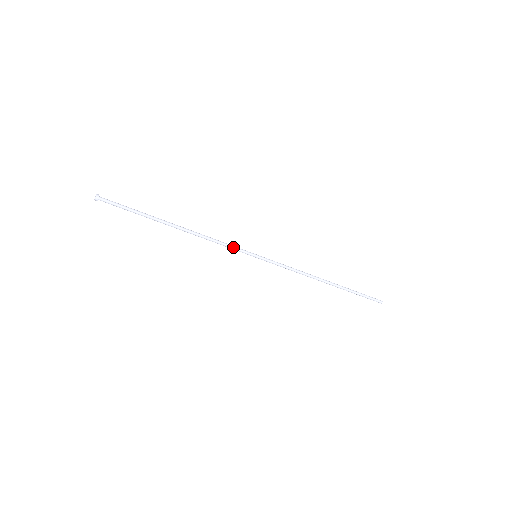
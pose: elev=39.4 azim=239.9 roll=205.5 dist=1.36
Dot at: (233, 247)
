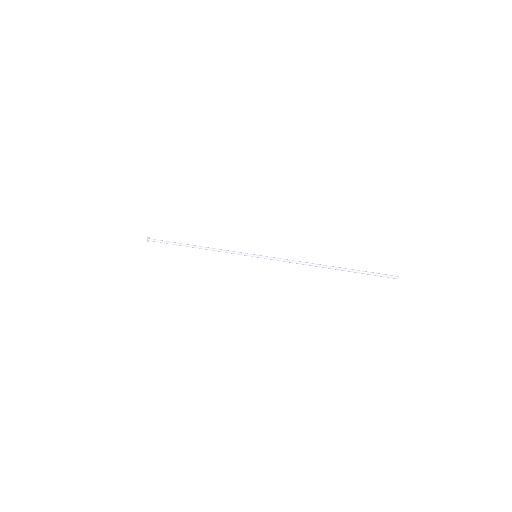
Dot at: occluded
